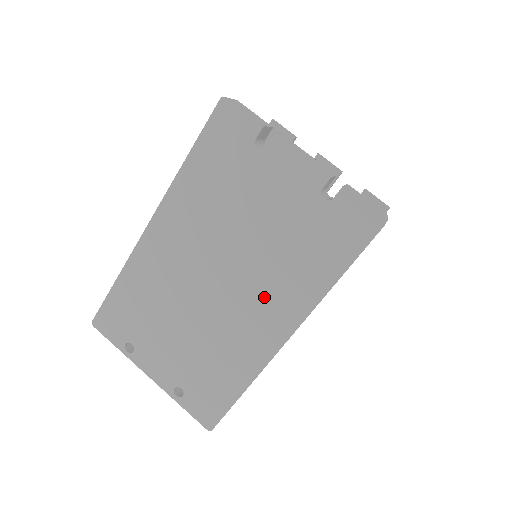
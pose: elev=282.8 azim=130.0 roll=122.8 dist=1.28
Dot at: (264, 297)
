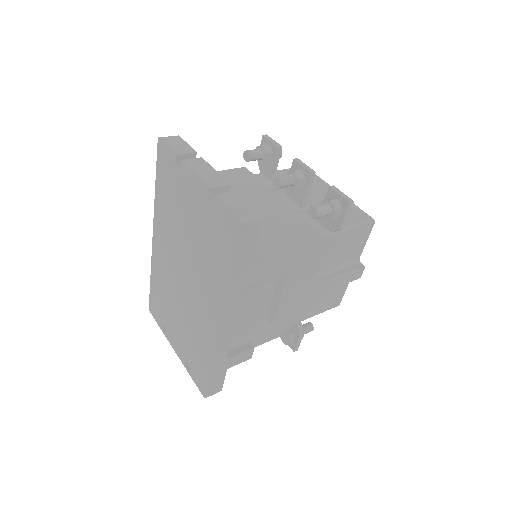
Dot at: (203, 289)
